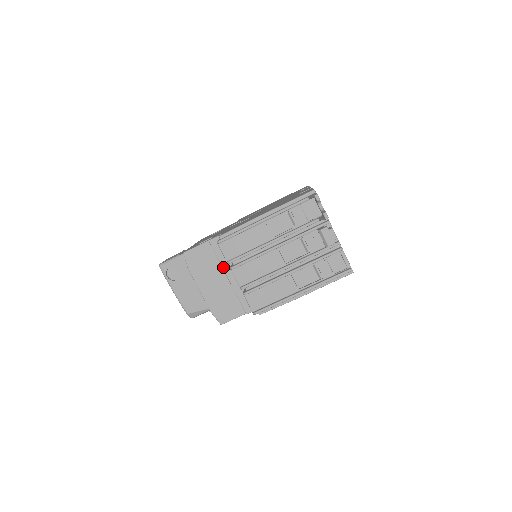
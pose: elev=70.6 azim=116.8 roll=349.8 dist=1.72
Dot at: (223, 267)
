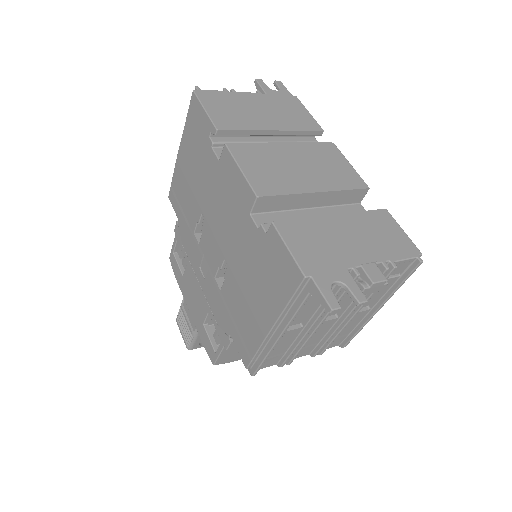
Dot at: occluded
